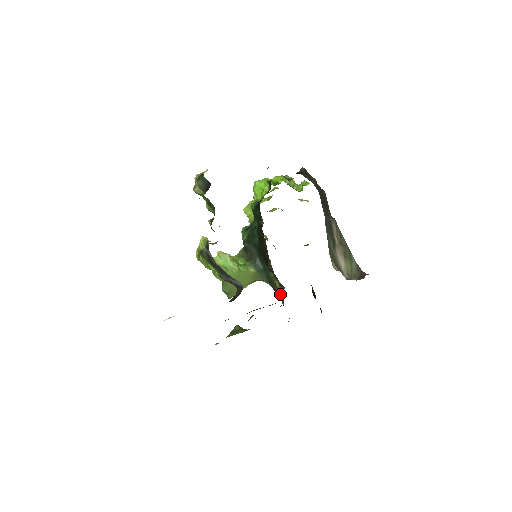
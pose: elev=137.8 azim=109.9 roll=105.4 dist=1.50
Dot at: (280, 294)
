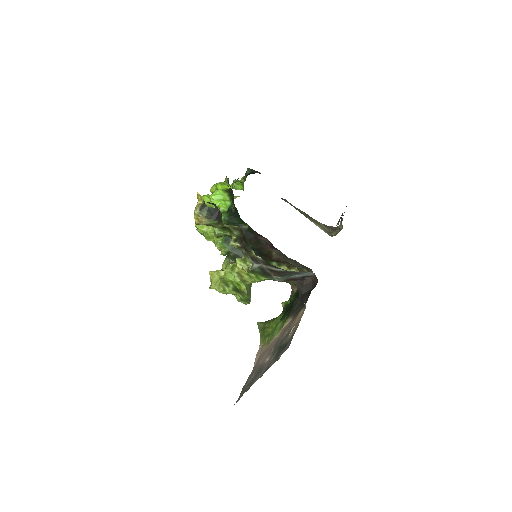
Dot at: occluded
